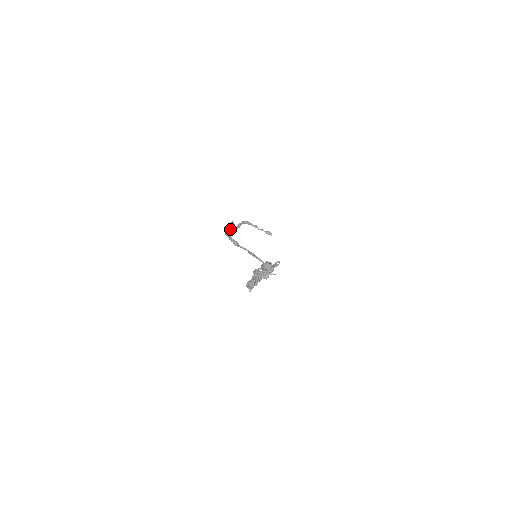
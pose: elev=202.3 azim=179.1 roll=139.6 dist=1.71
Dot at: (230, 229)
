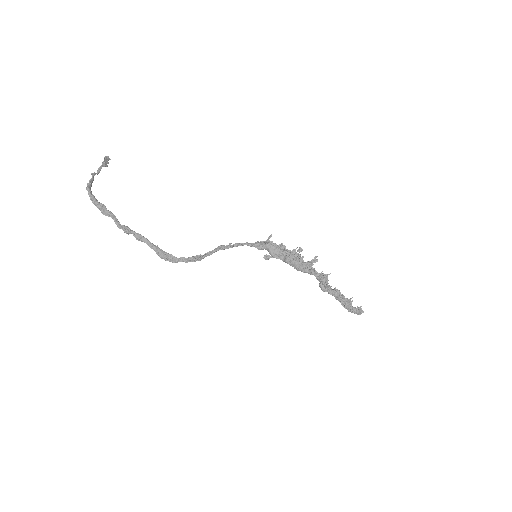
Dot at: (160, 249)
